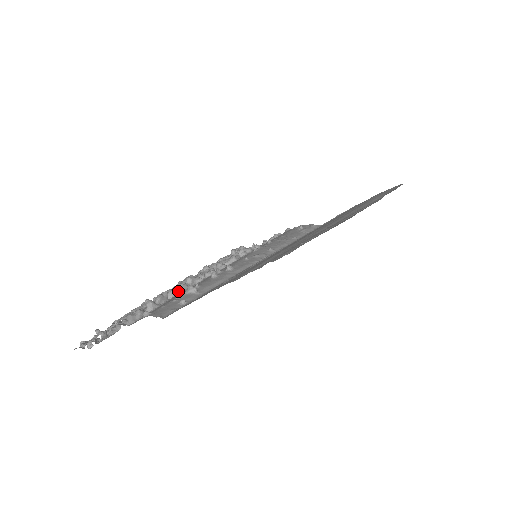
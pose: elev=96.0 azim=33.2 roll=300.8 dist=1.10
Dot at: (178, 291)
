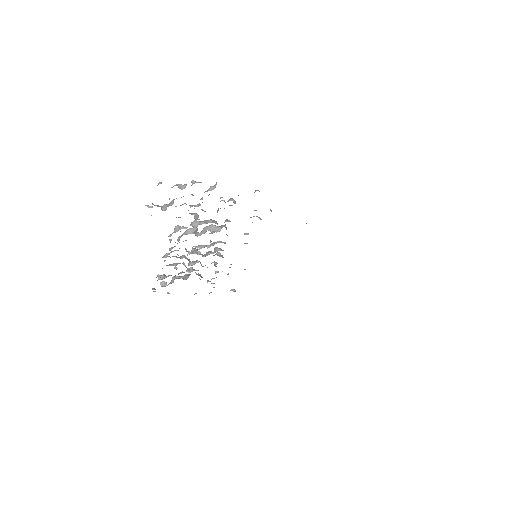
Dot at: (230, 221)
